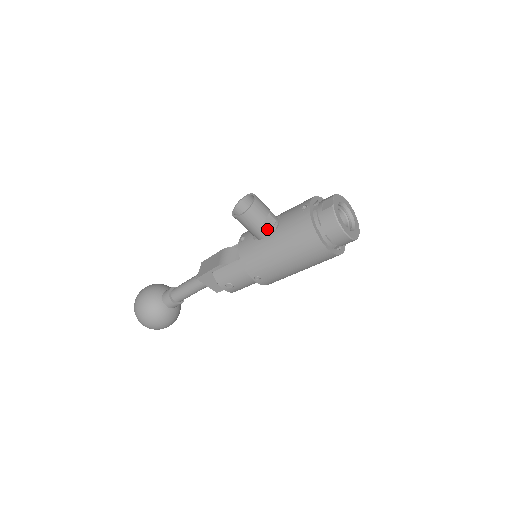
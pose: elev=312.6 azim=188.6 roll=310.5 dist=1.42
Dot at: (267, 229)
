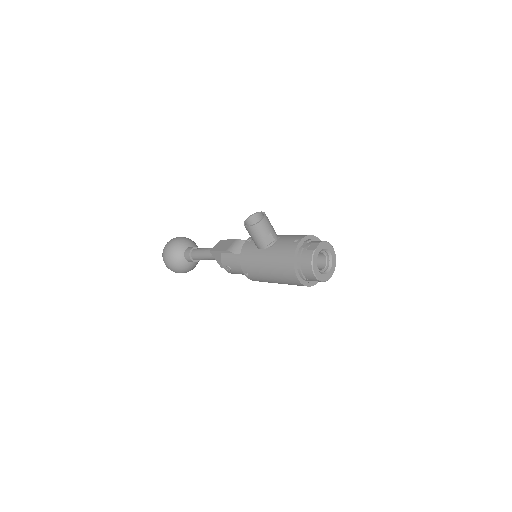
Dot at: (264, 244)
